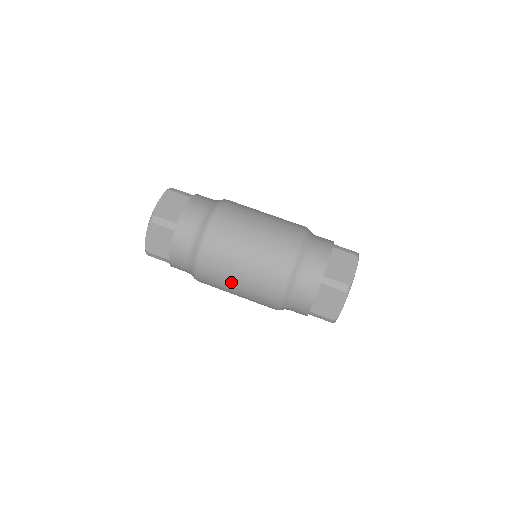
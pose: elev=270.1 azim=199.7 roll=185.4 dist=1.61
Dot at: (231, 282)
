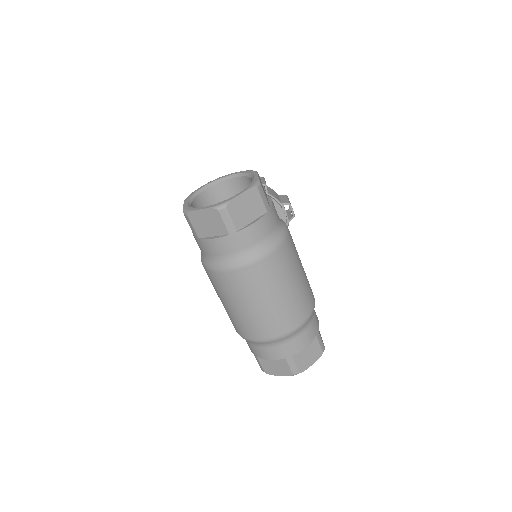
Dot at: (229, 301)
